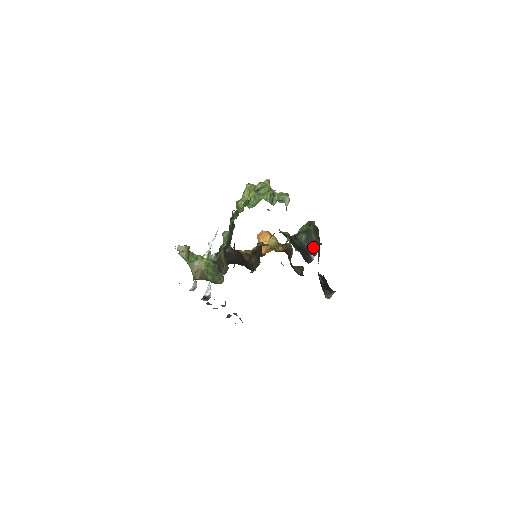
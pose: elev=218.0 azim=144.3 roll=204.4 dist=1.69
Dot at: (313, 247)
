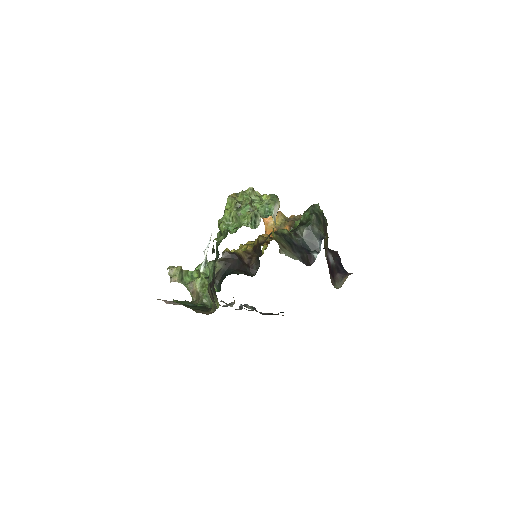
Dot at: (316, 242)
